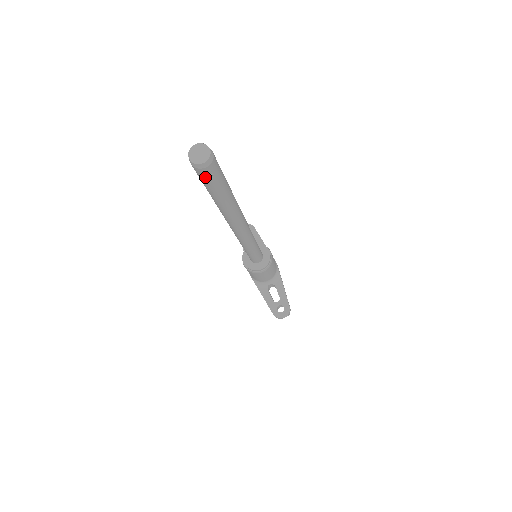
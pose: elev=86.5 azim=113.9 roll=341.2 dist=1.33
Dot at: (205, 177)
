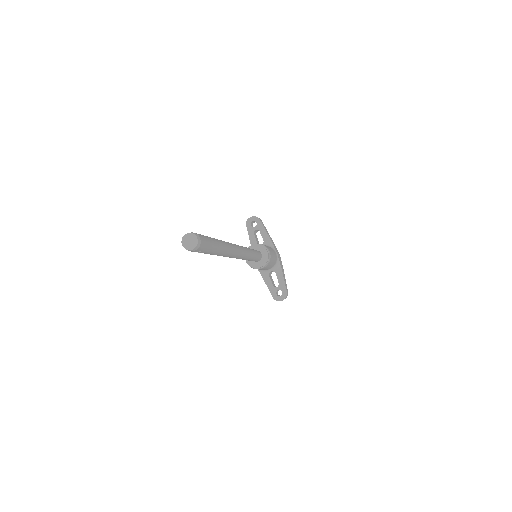
Dot at: occluded
